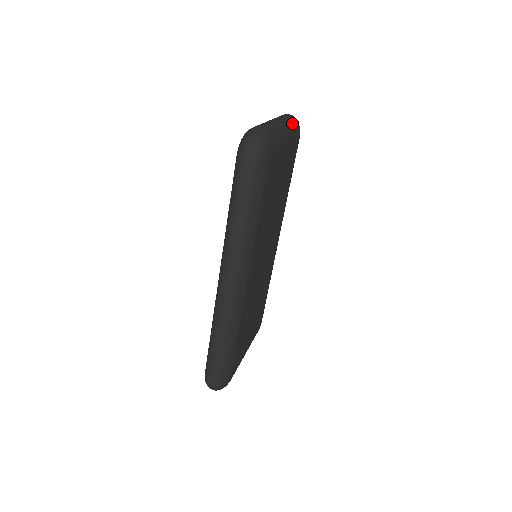
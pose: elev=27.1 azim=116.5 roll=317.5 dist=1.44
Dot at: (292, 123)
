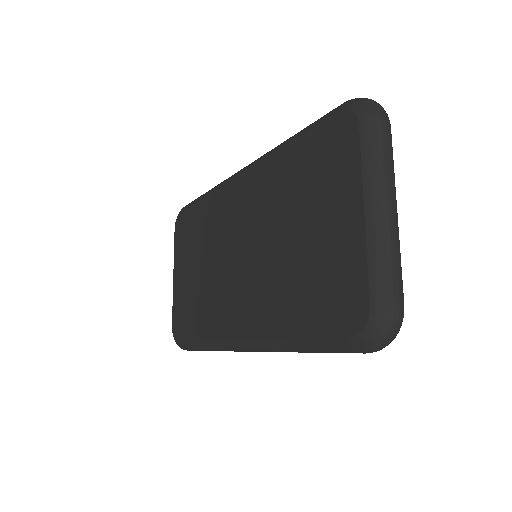
Dot at: (393, 163)
